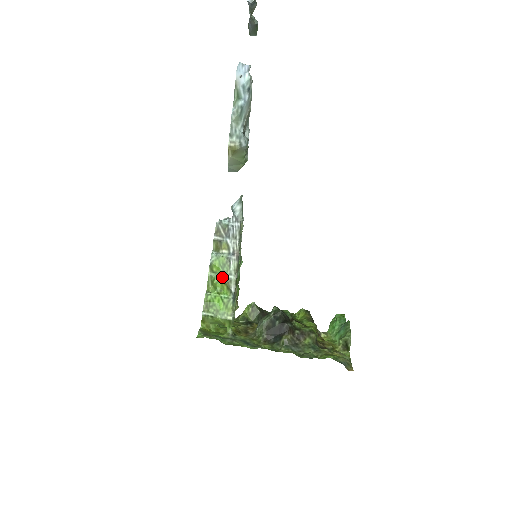
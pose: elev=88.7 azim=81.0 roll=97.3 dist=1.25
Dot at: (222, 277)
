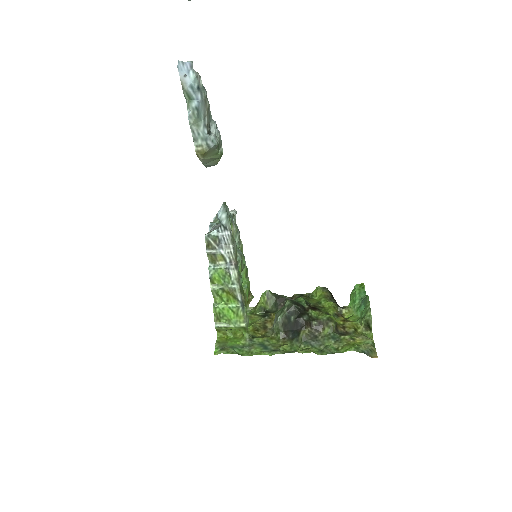
Dot at: (225, 288)
